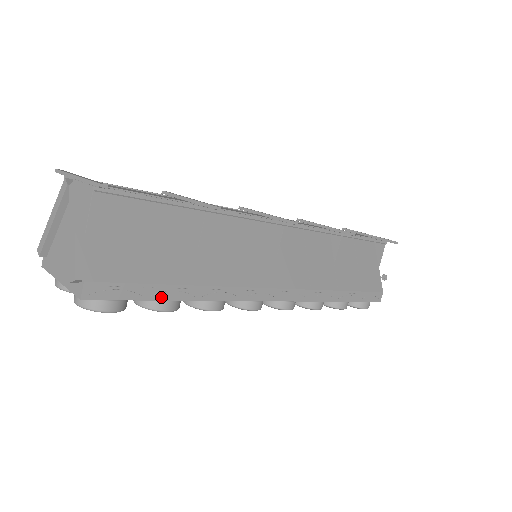
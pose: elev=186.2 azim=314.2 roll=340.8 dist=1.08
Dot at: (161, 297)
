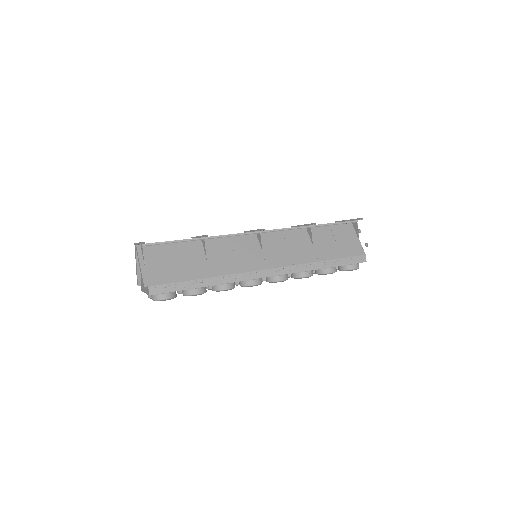
Dot at: (190, 287)
